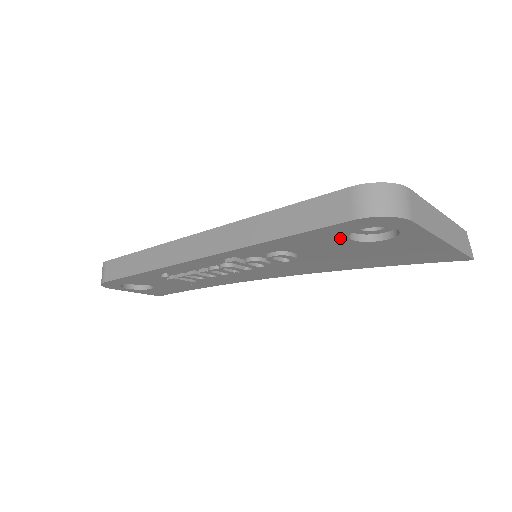
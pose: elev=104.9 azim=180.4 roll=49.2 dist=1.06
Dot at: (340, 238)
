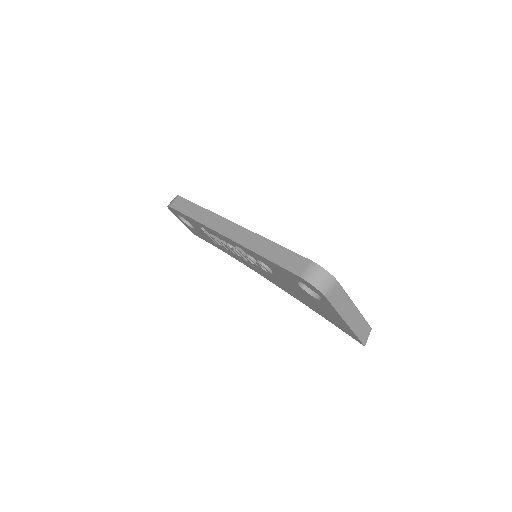
Dot at: (294, 280)
